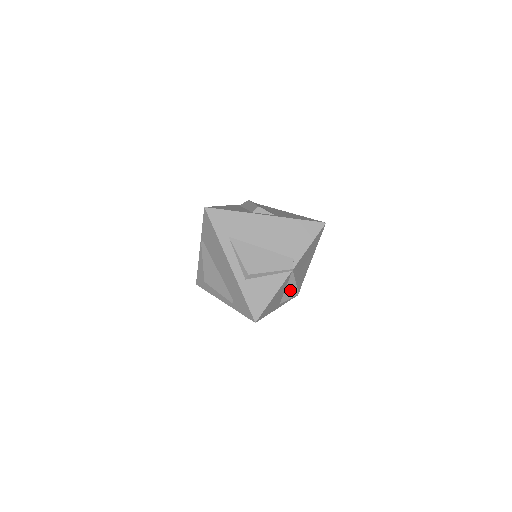
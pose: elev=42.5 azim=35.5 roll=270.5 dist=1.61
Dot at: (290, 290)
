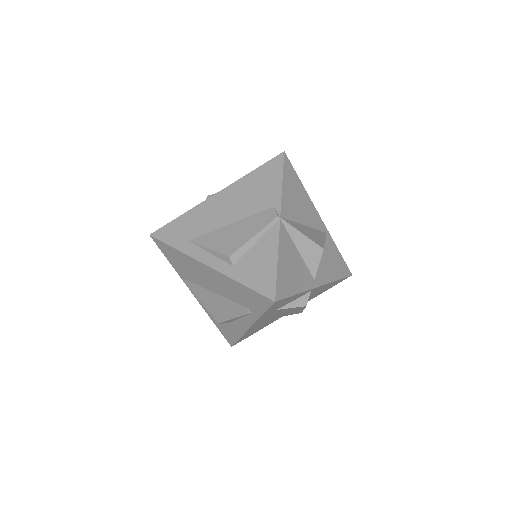
Dot at: (307, 250)
